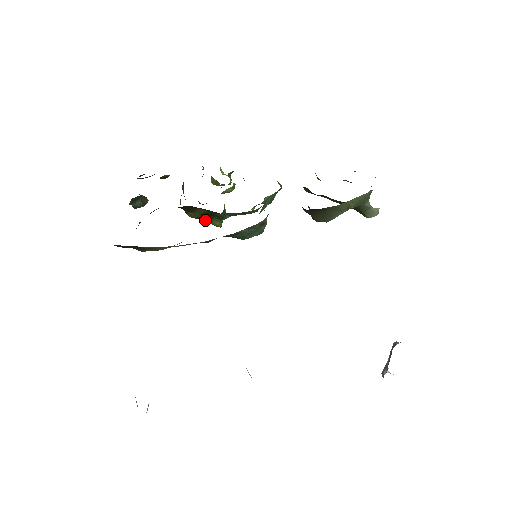
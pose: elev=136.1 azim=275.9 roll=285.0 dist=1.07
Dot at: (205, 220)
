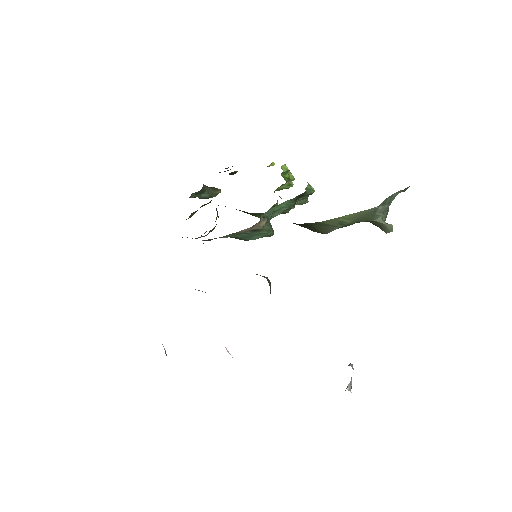
Dot at: (251, 214)
